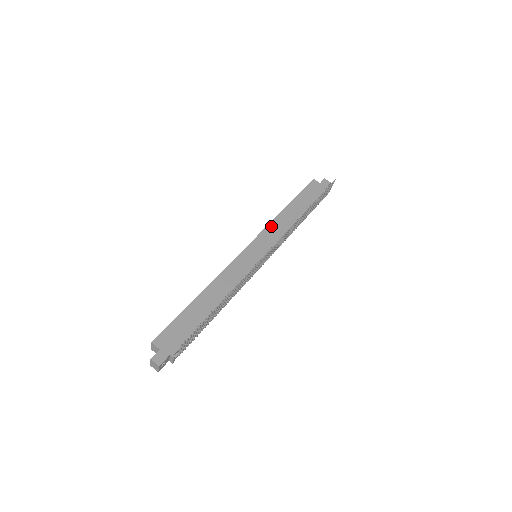
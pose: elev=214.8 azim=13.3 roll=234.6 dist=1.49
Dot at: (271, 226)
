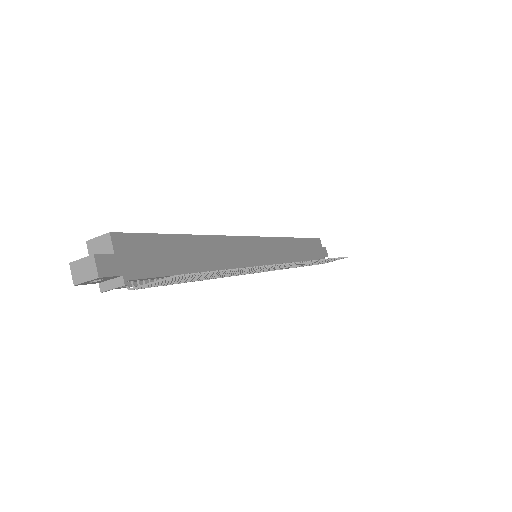
Dot at: (281, 241)
